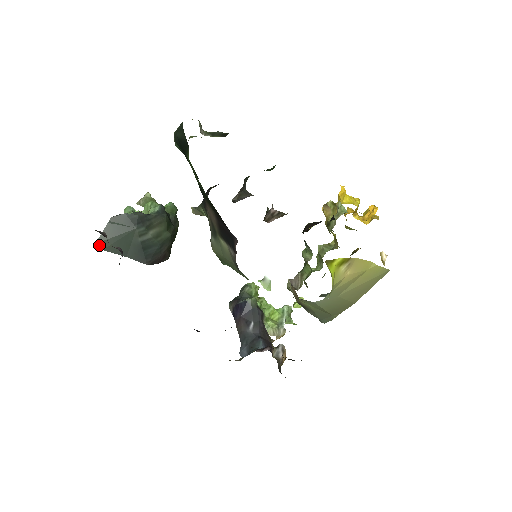
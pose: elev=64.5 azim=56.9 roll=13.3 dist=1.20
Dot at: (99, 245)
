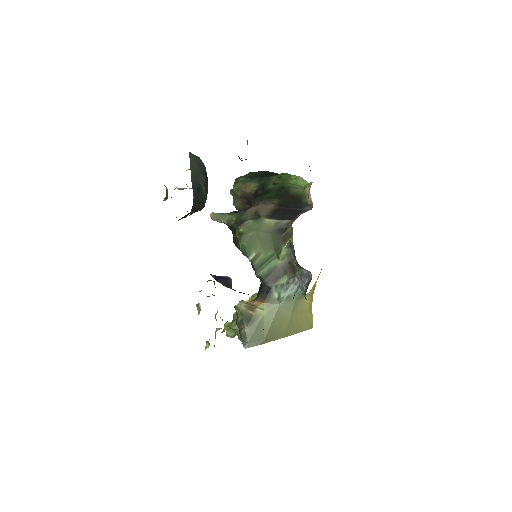
Dot at: (191, 156)
